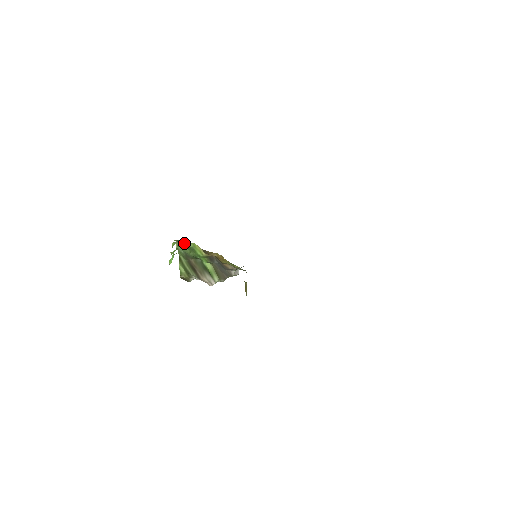
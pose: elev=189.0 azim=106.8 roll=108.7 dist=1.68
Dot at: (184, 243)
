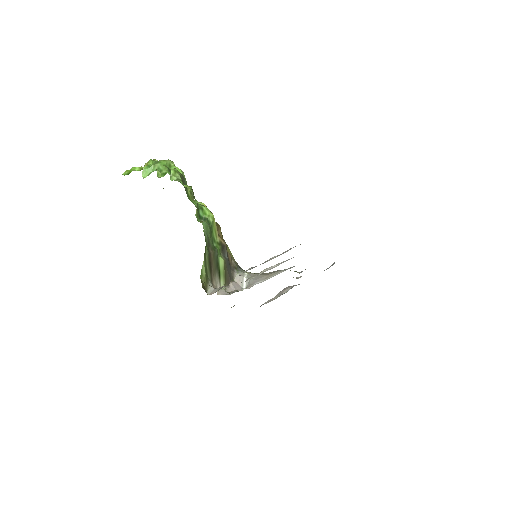
Dot at: occluded
